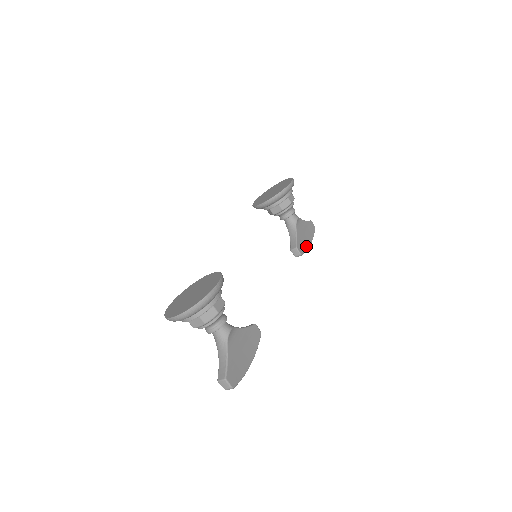
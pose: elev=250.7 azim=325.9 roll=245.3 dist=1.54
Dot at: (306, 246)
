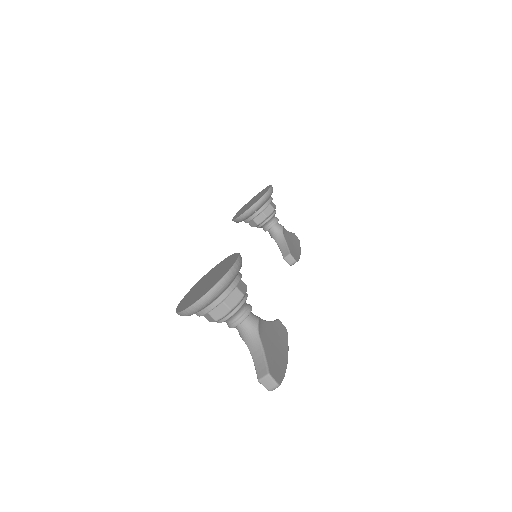
Dot at: (297, 254)
